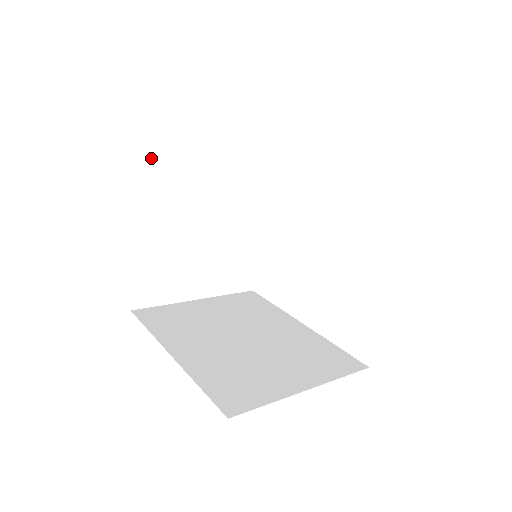
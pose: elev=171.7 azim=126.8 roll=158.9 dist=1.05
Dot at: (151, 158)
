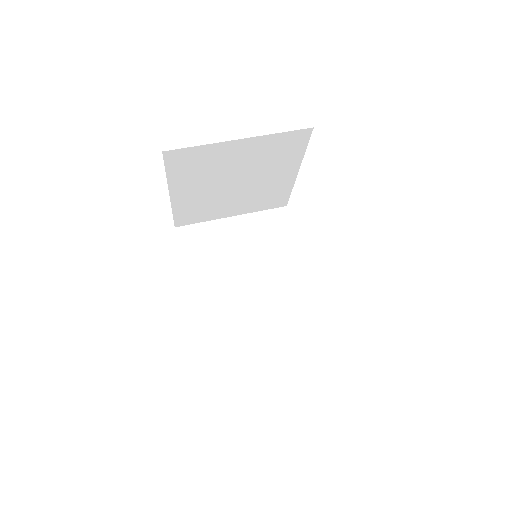
Dot at: (176, 158)
